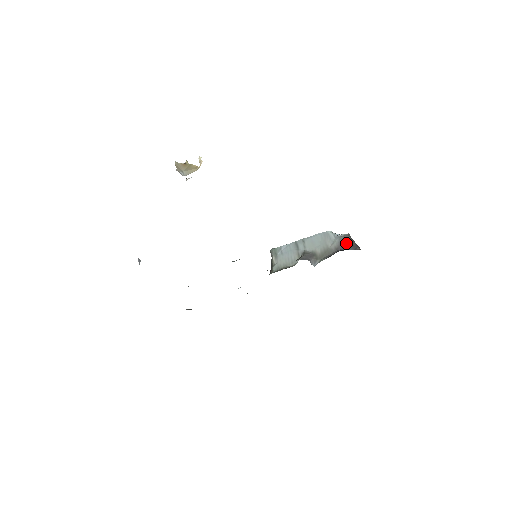
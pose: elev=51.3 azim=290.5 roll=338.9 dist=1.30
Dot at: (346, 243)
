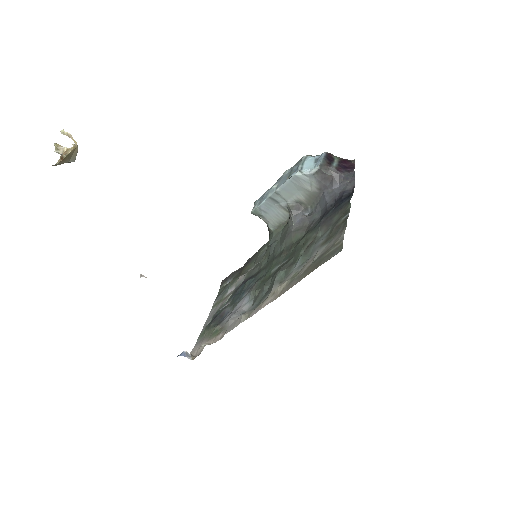
Dot at: (325, 179)
